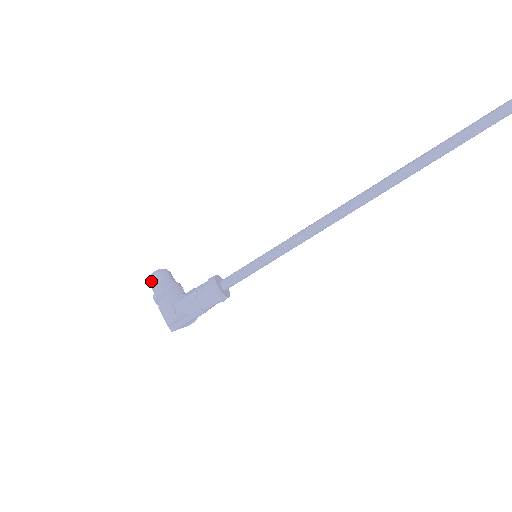
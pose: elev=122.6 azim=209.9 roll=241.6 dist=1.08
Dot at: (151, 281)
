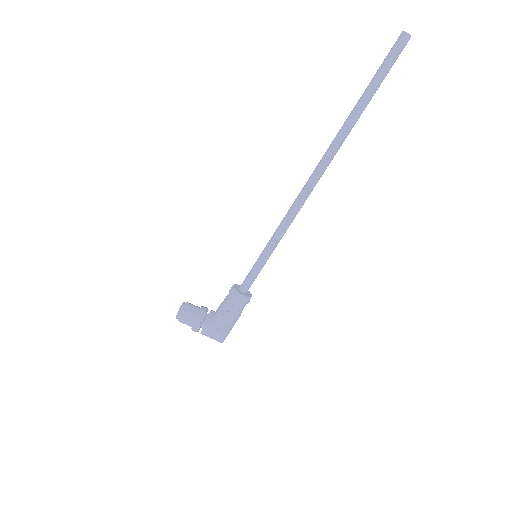
Dot at: (181, 320)
